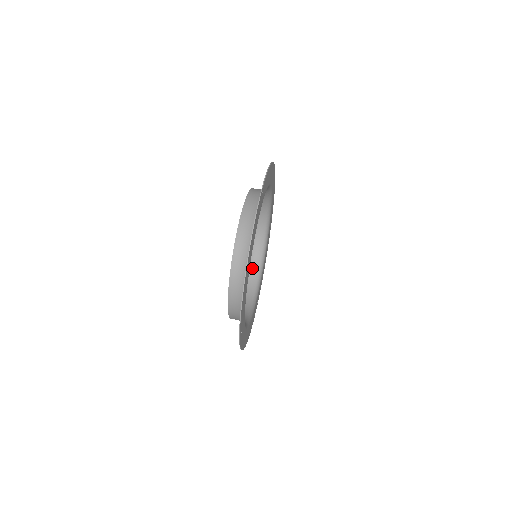
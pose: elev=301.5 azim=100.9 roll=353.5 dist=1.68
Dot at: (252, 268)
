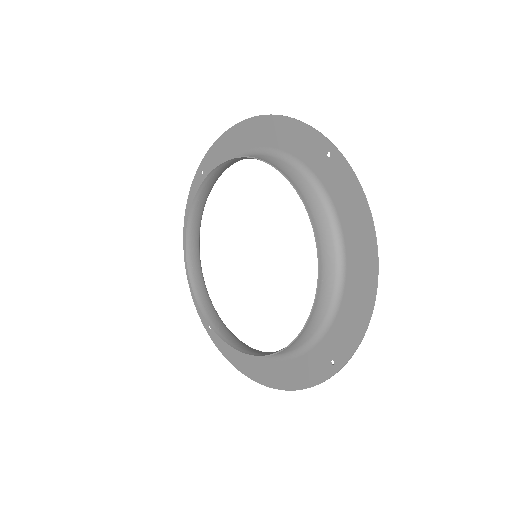
Dot at: (273, 352)
